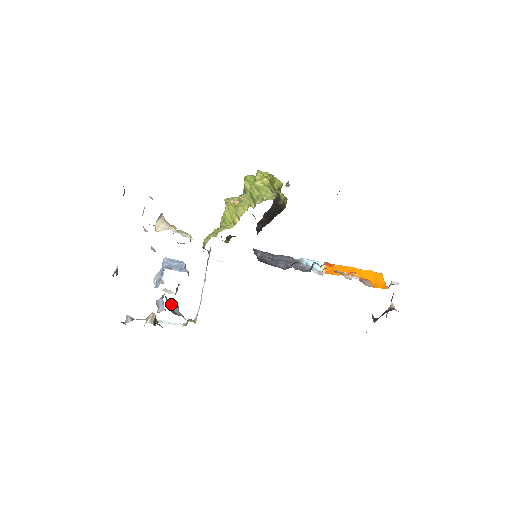
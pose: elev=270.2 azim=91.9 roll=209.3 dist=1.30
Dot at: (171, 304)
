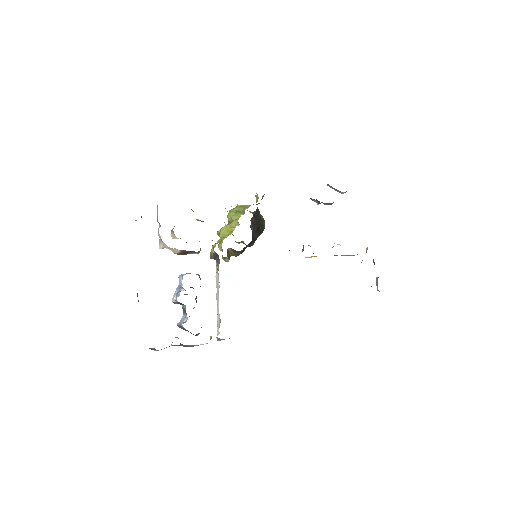
Dot at: occluded
